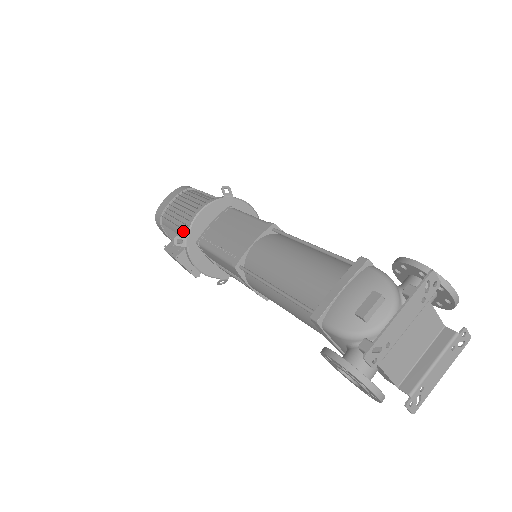
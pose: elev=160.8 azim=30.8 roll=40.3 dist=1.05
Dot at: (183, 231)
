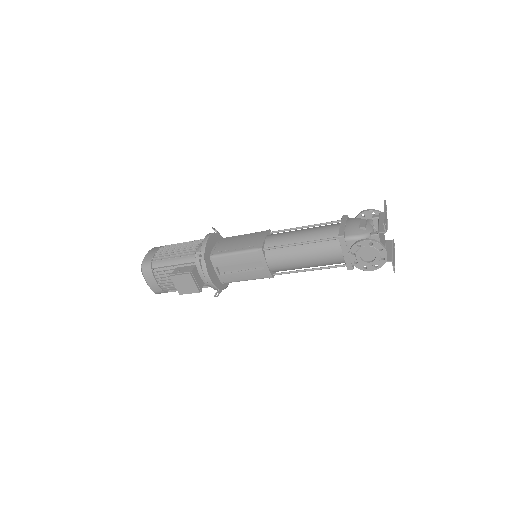
Dot at: (189, 258)
